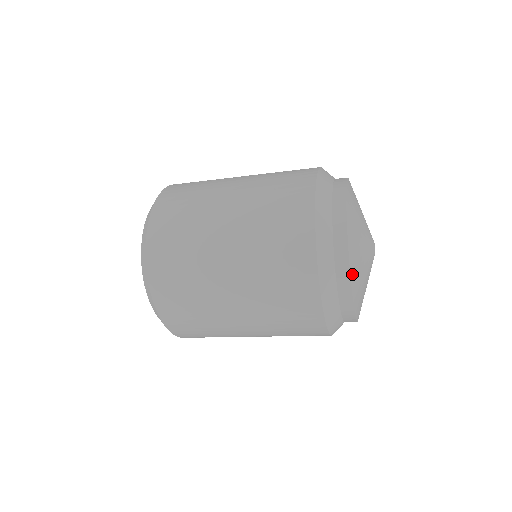
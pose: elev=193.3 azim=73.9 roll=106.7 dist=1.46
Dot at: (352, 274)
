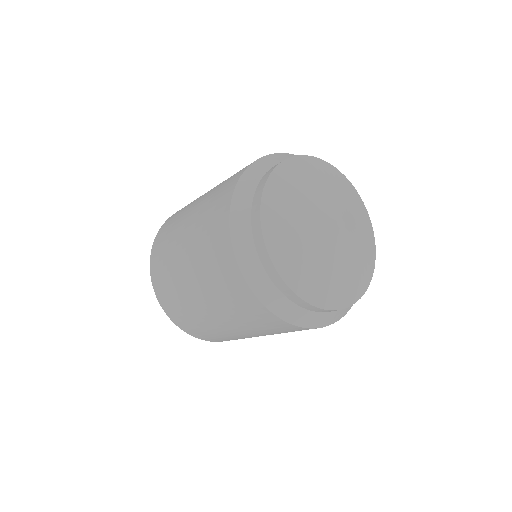
Dot at: (284, 272)
